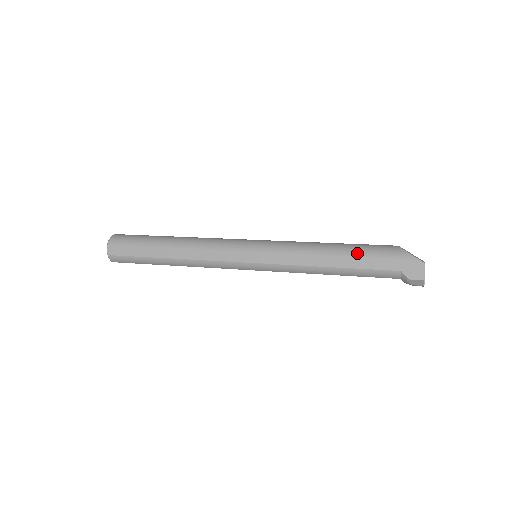
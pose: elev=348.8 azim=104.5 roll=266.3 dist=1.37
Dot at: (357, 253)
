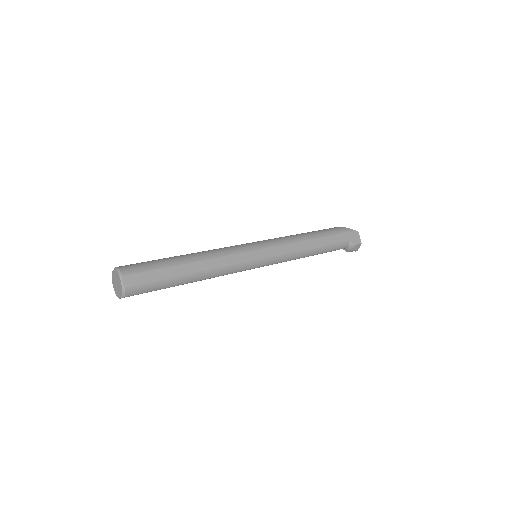
Dot at: (324, 234)
